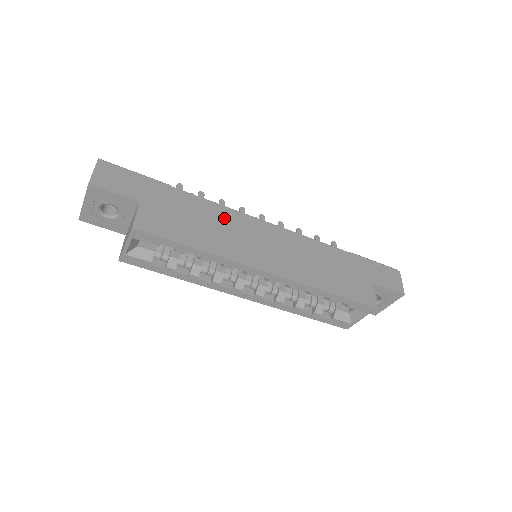
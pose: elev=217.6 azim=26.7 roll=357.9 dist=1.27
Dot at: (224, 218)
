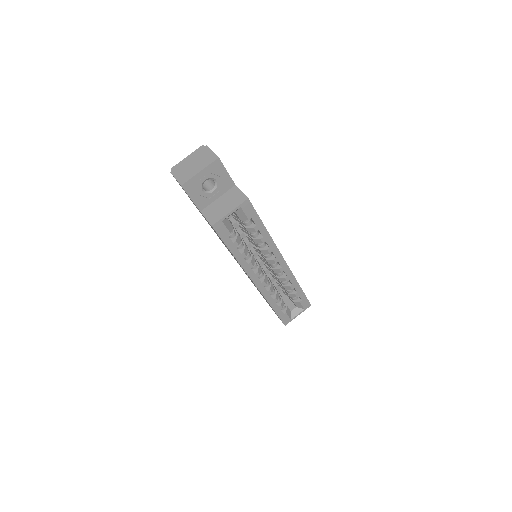
Dot at: occluded
